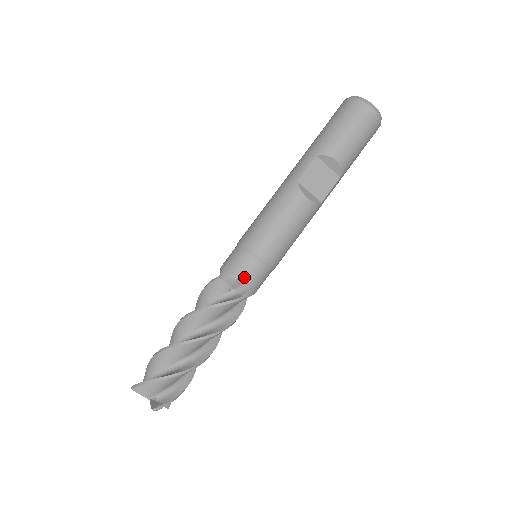
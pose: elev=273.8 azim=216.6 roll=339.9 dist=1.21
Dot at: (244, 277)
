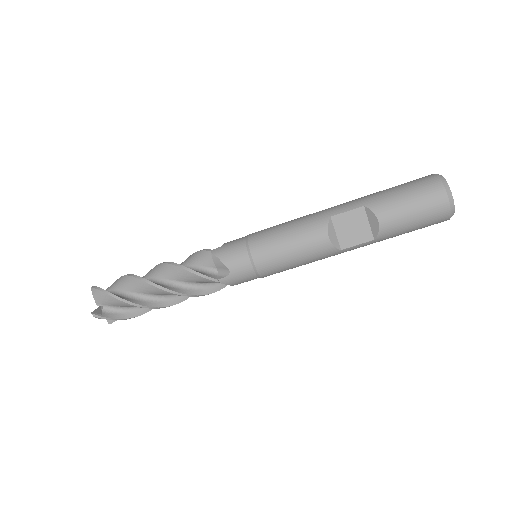
Dot at: (229, 264)
